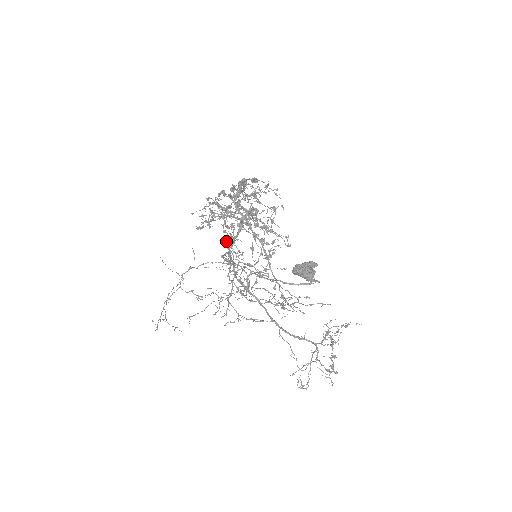
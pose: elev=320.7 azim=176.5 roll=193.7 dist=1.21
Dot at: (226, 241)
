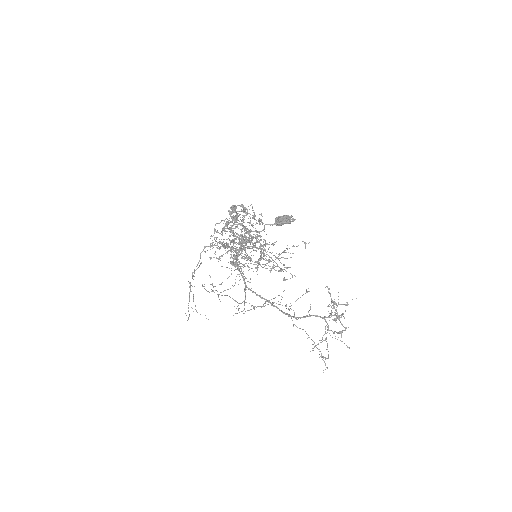
Dot at: (234, 265)
